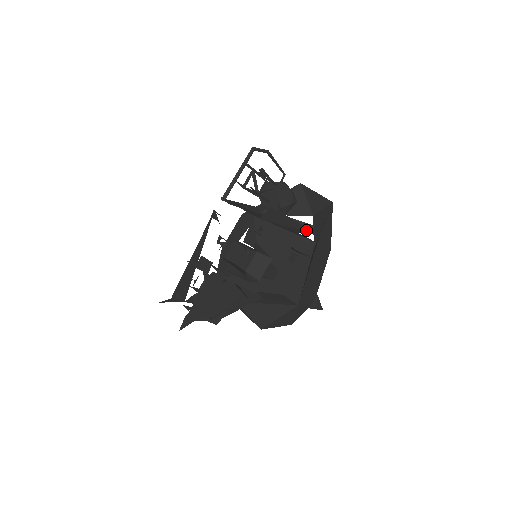
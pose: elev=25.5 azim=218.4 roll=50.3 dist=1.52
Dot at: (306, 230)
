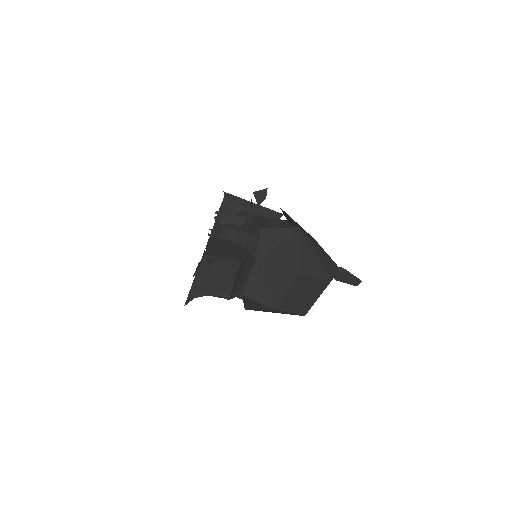
Dot at: (269, 212)
